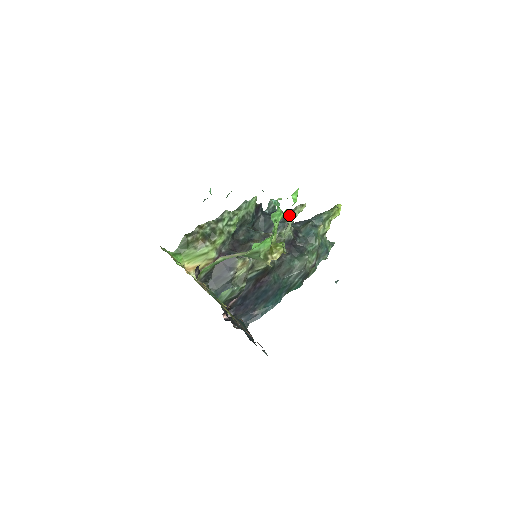
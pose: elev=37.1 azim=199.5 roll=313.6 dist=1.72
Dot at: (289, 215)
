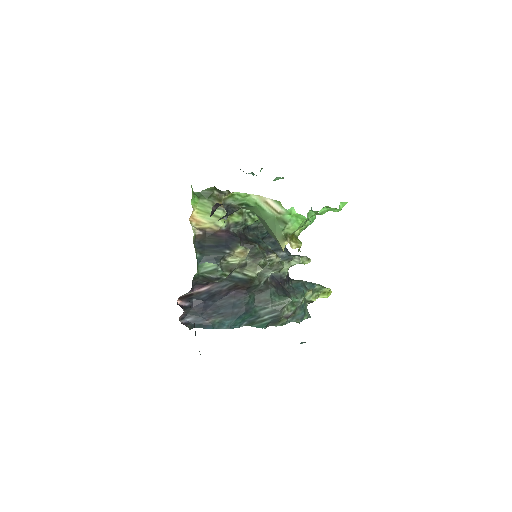
Dot at: (296, 255)
